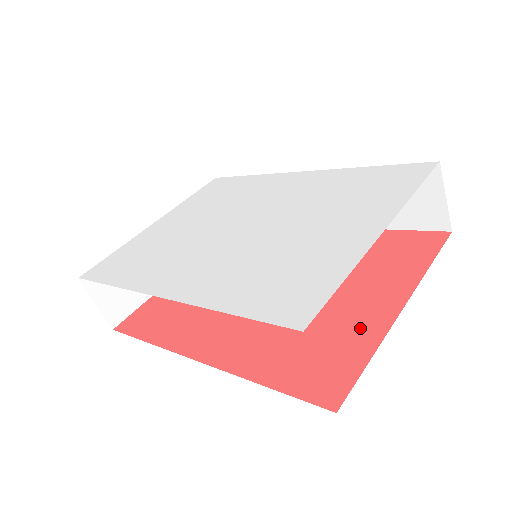
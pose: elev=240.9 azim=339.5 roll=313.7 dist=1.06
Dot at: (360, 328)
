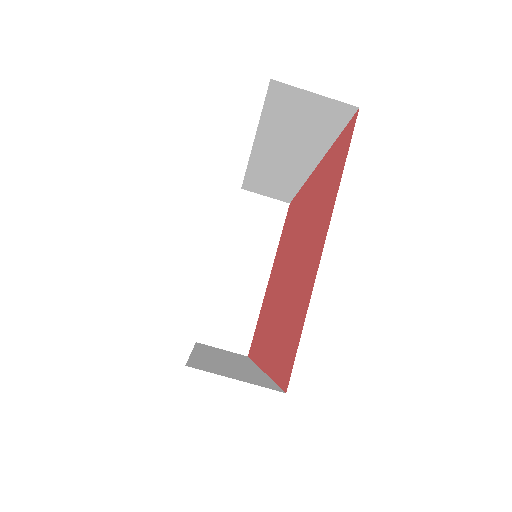
Dot at: (306, 288)
